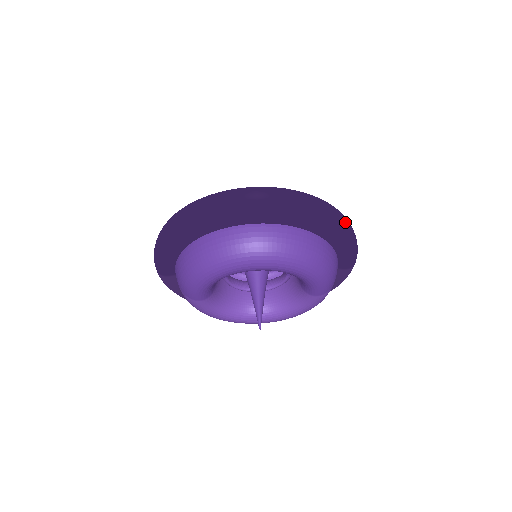
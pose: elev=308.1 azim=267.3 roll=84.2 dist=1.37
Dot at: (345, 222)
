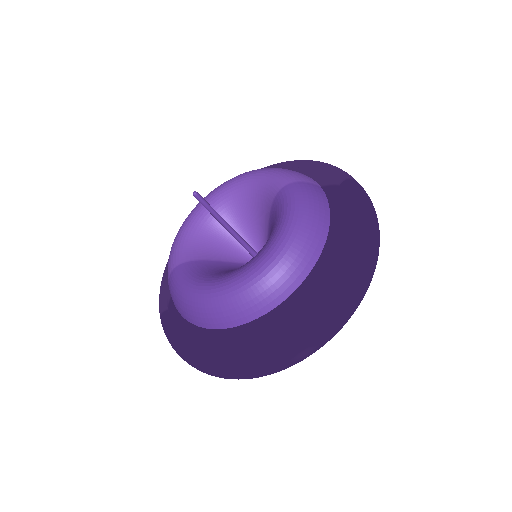
Dot at: (377, 251)
